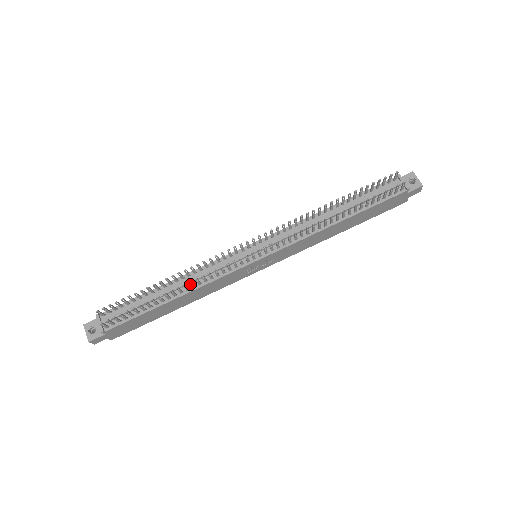
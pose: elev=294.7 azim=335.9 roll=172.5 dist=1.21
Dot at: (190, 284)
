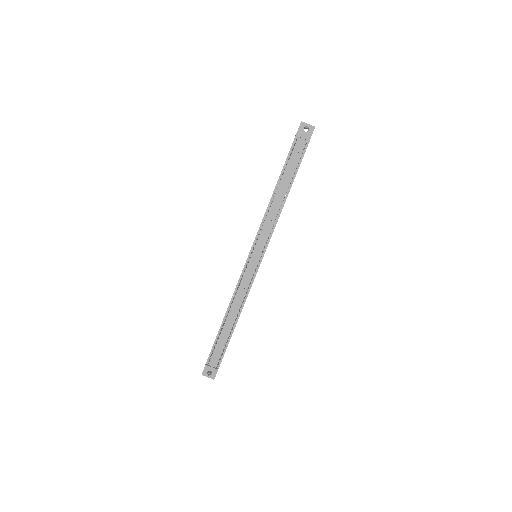
Dot at: (240, 308)
